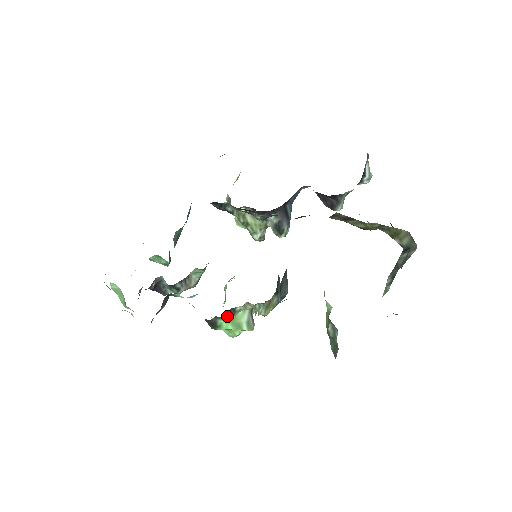
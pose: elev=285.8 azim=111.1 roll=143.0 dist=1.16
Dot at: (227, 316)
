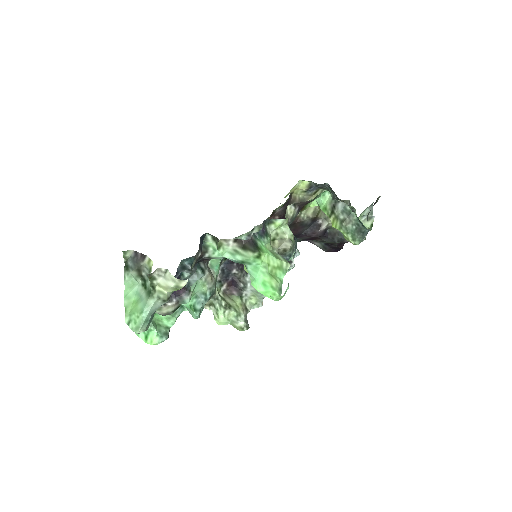
Dot at: (263, 232)
